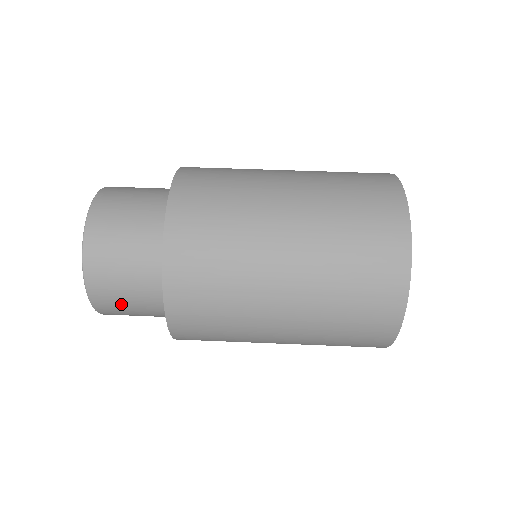
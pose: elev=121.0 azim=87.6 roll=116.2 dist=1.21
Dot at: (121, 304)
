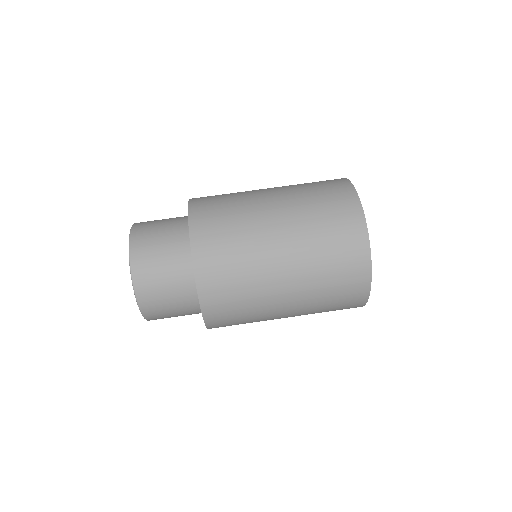
Dot at: (167, 315)
